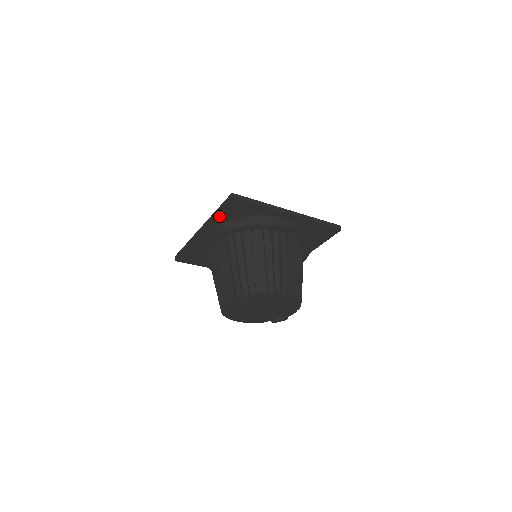
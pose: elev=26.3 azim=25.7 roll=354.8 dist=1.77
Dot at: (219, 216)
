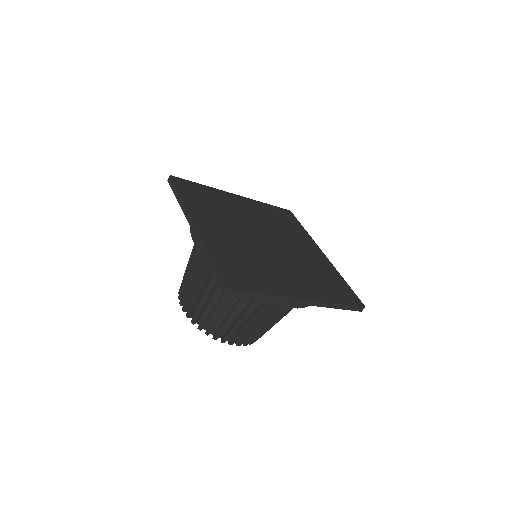
Dot at: occluded
